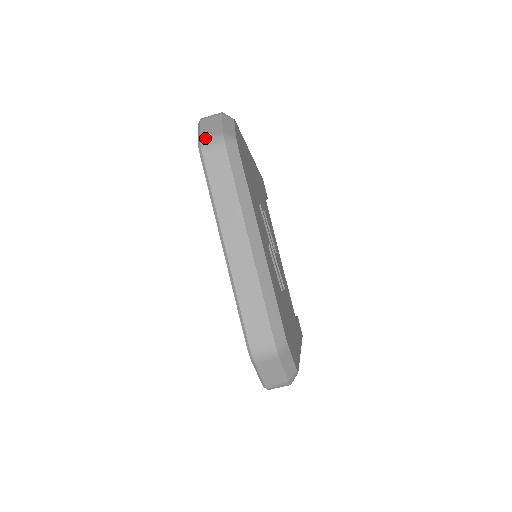
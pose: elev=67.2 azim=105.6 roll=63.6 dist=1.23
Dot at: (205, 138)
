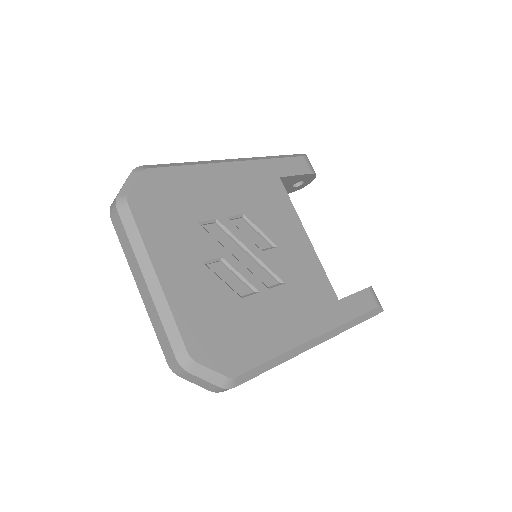
Dot at: (112, 204)
